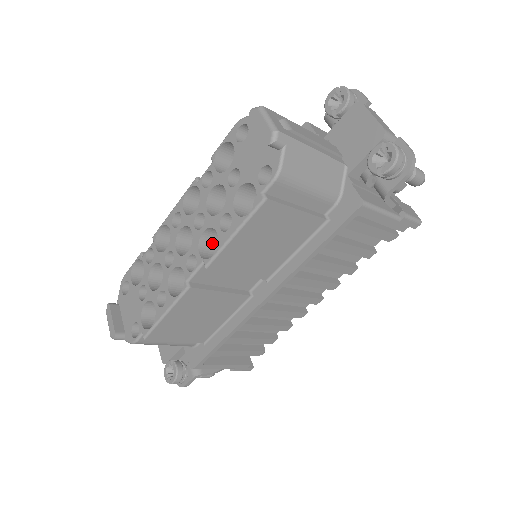
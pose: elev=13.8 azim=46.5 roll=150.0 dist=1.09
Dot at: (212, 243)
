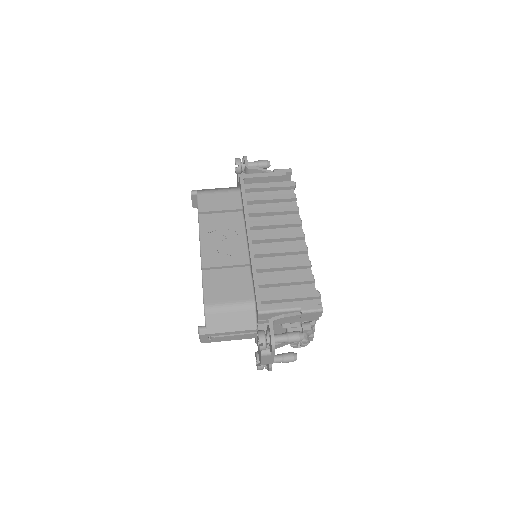
Dot at: occluded
